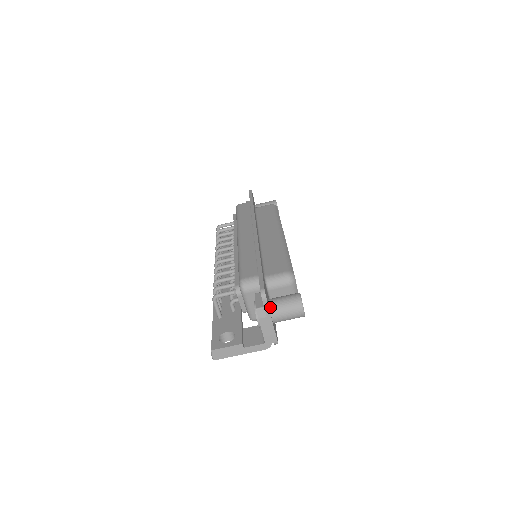
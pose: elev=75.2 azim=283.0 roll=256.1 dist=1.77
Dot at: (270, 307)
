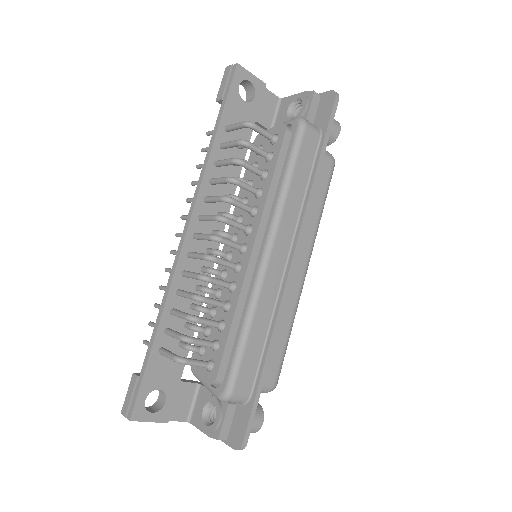
Dot at: occluded
